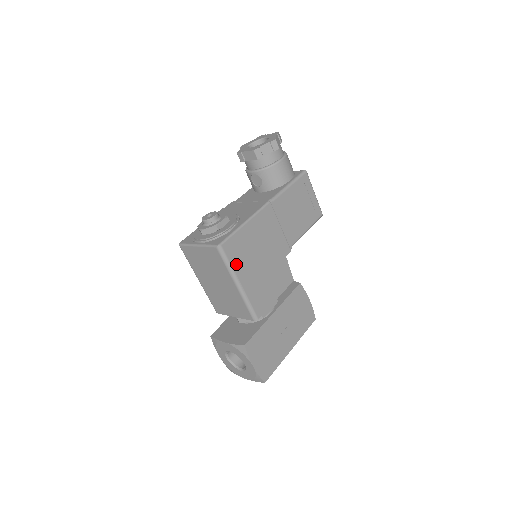
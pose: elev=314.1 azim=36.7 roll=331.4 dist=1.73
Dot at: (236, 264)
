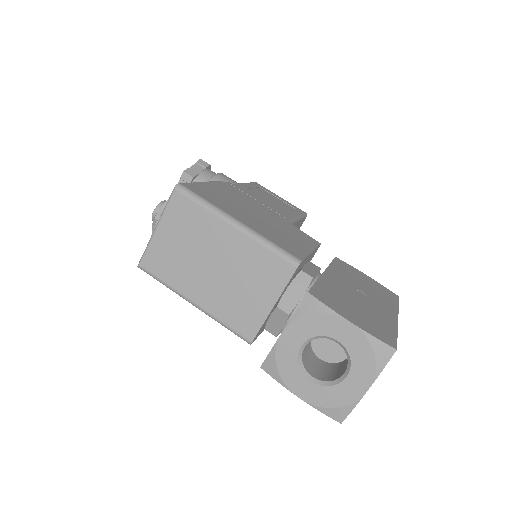
Dot at: (217, 204)
